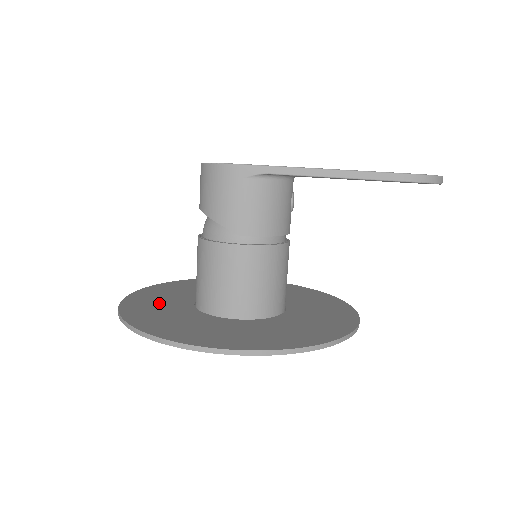
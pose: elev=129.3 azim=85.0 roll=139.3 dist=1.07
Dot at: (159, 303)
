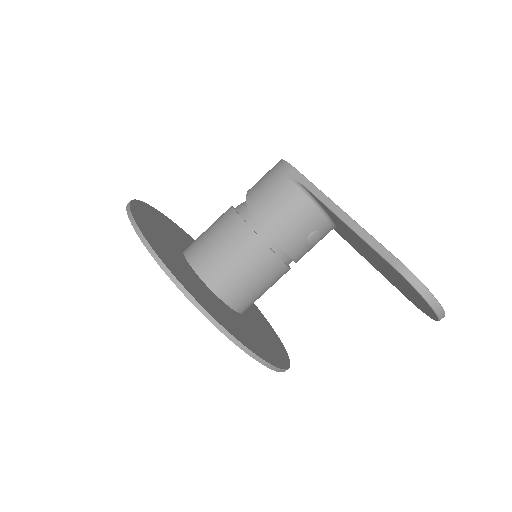
Dot at: (174, 230)
